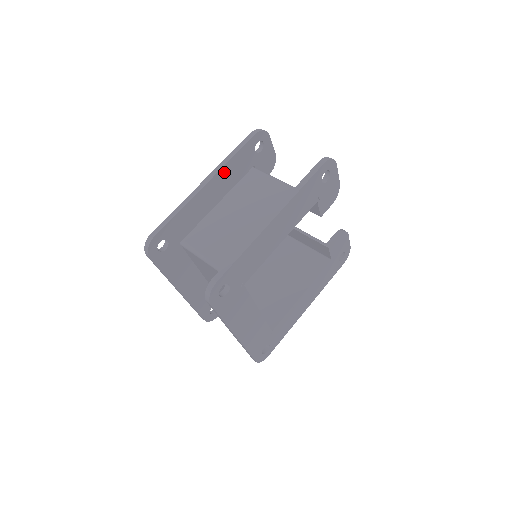
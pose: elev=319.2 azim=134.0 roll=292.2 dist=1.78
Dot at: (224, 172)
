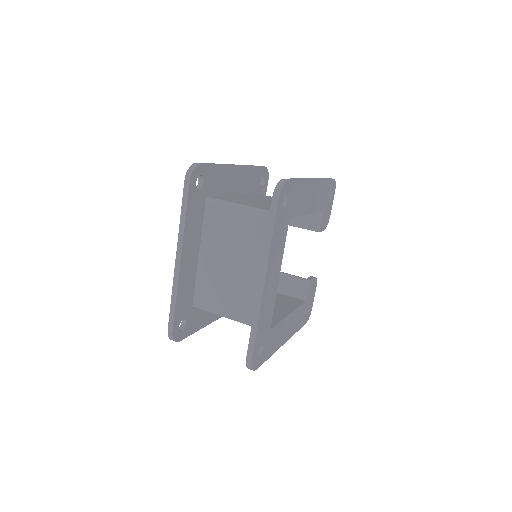
Dot at: (246, 172)
